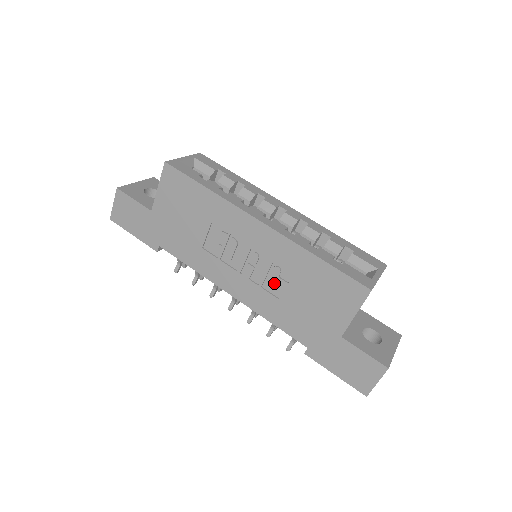
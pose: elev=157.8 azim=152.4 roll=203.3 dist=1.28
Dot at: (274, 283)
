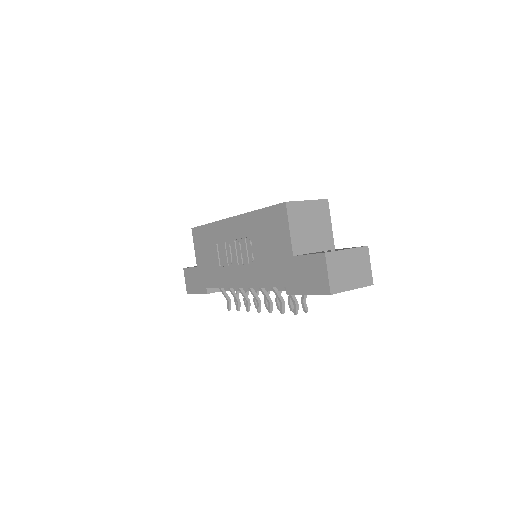
Dot at: (251, 253)
